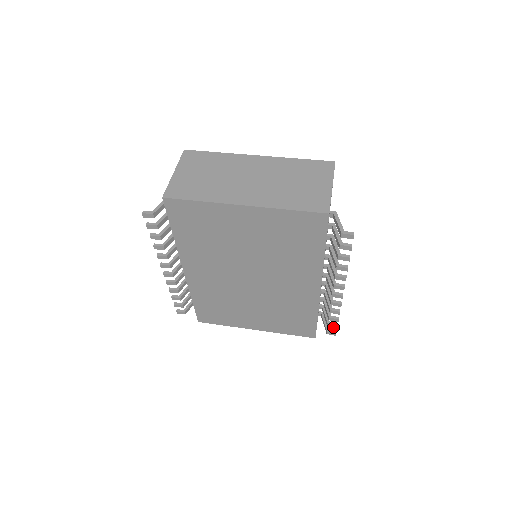
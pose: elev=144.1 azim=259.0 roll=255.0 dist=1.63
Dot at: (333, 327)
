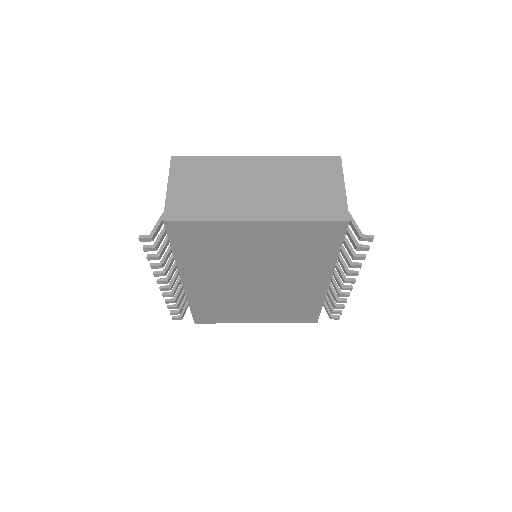
Dot at: (337, 313)
